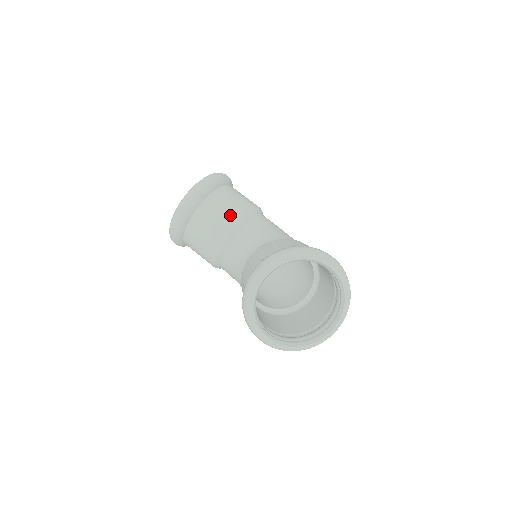
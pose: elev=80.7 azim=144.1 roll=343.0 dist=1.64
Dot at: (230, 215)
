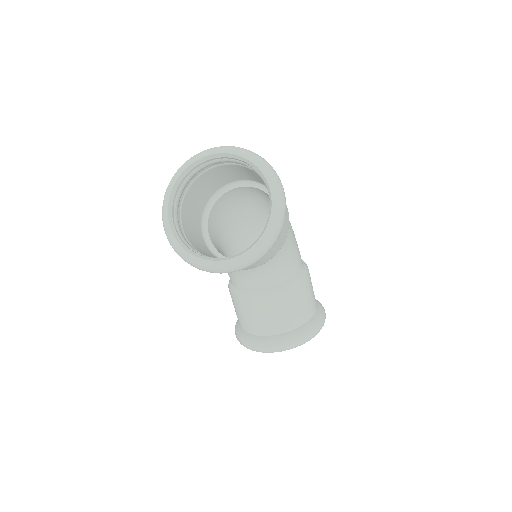
Dot at: (266, 260)
